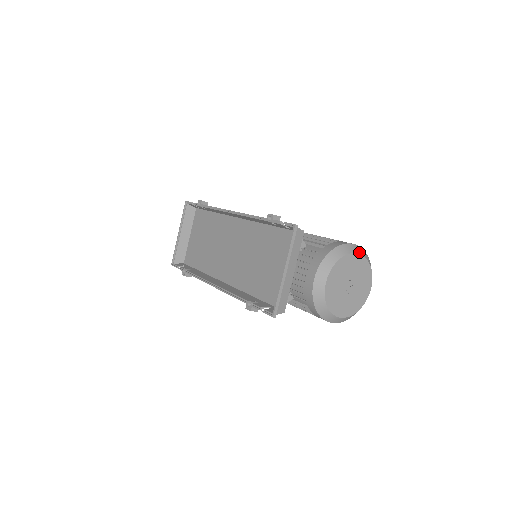
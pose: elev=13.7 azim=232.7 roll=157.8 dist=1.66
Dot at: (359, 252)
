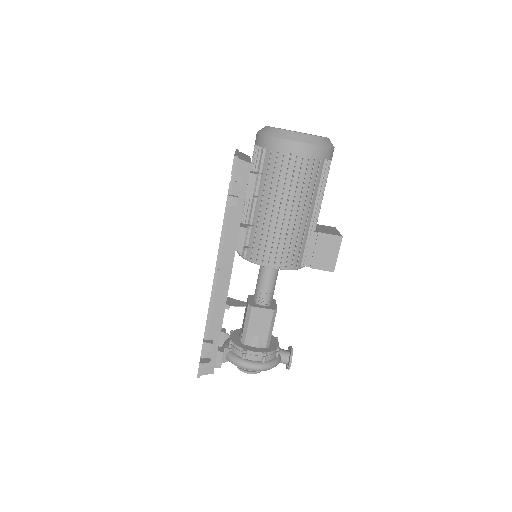
Dot at: occluded
